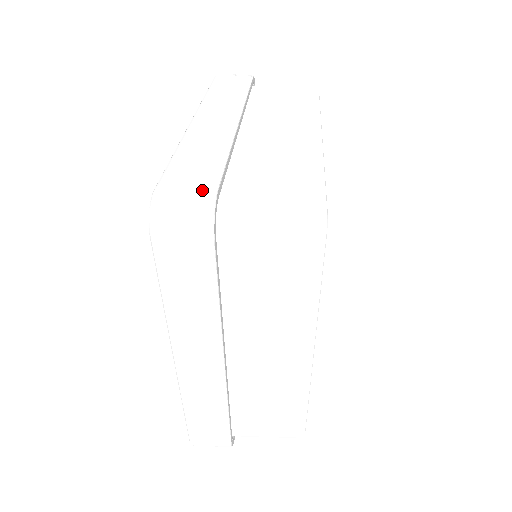
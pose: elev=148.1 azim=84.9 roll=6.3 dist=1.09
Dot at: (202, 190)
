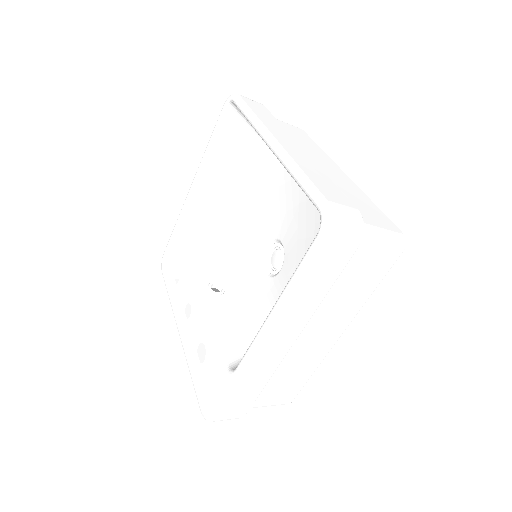
Dot at: (352, 208)
